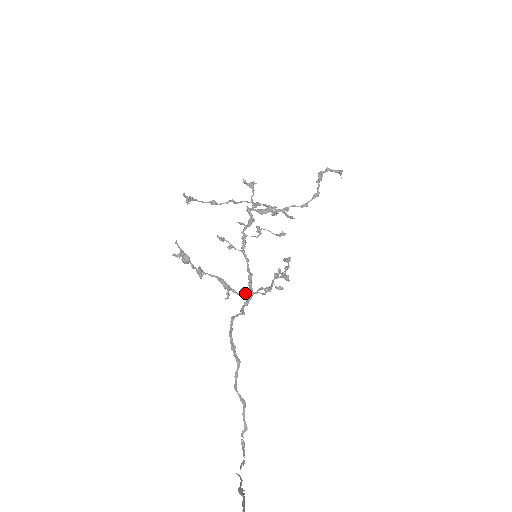
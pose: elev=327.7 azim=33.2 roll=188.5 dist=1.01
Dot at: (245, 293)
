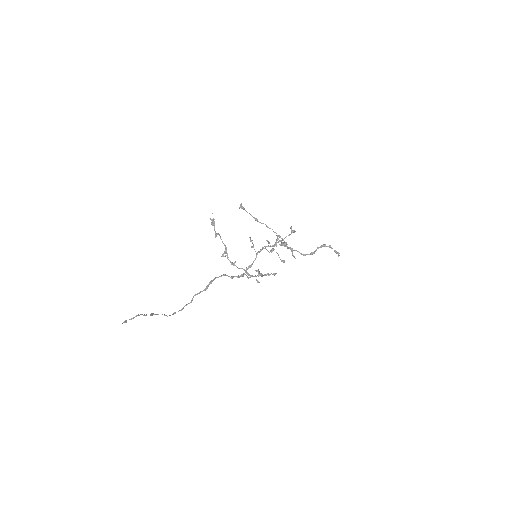
Dot at: (232, 262)
